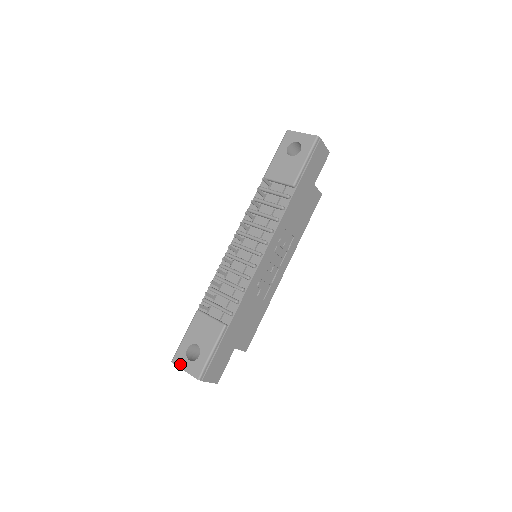
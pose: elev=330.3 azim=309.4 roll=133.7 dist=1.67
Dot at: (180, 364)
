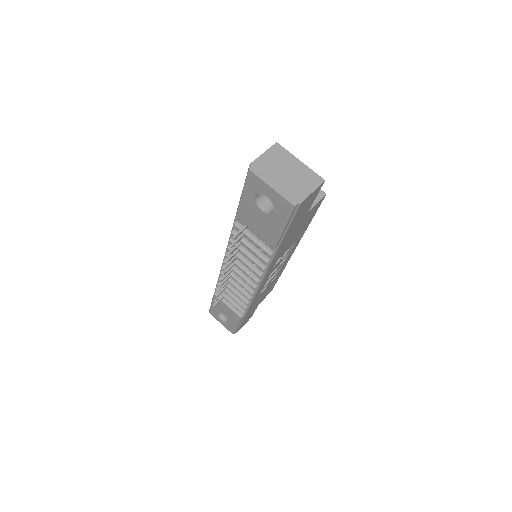
Dot at: (216, 318)
